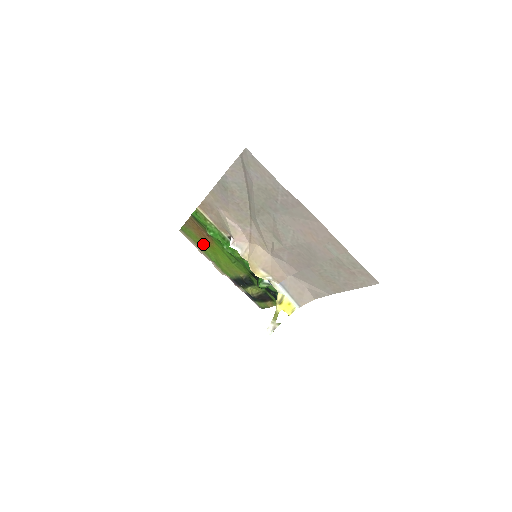
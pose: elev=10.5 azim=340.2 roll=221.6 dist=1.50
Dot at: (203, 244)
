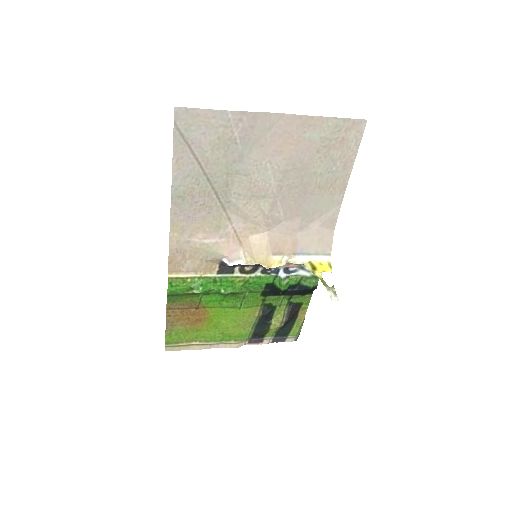
Dot at: (198, 331)
